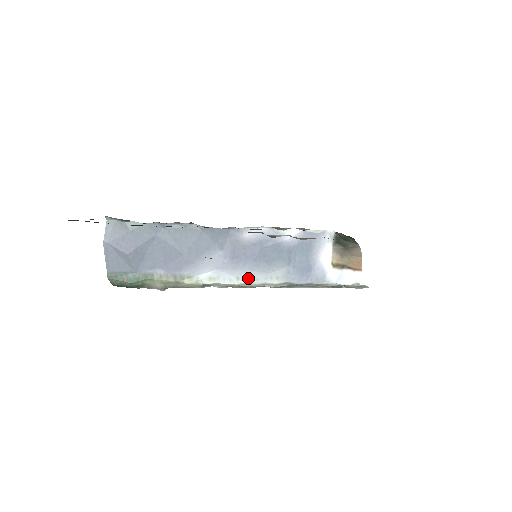
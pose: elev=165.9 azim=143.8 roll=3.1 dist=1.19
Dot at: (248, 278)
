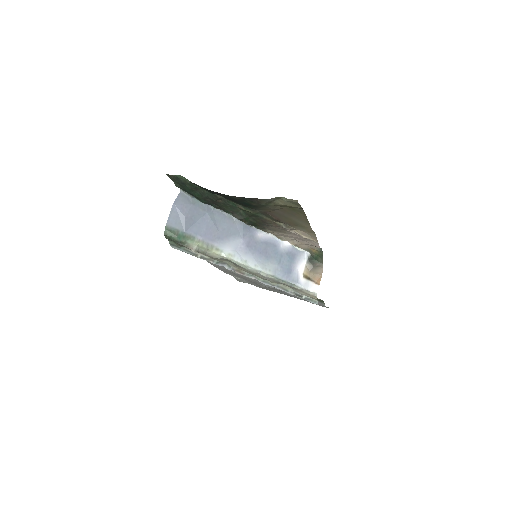
Dot at: (252, 263)
